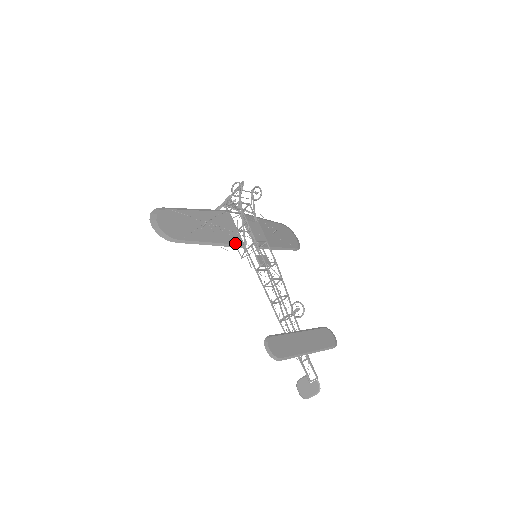
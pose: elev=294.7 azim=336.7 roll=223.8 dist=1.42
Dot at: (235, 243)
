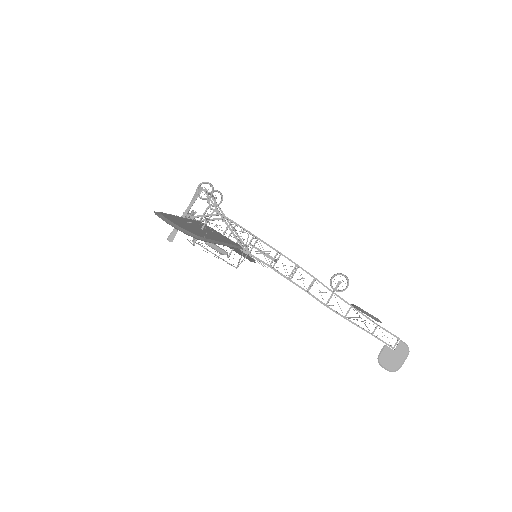
Dot at: (235, 245)
